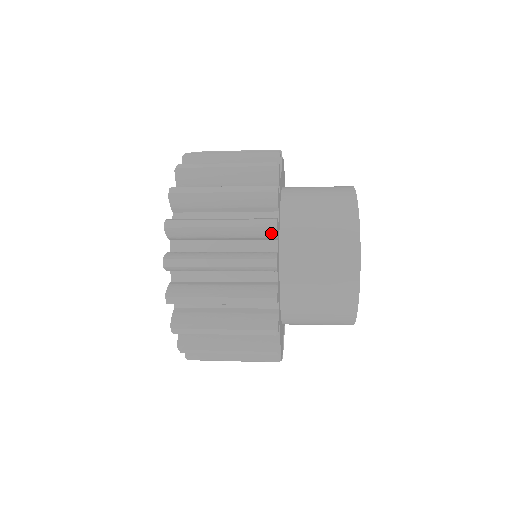
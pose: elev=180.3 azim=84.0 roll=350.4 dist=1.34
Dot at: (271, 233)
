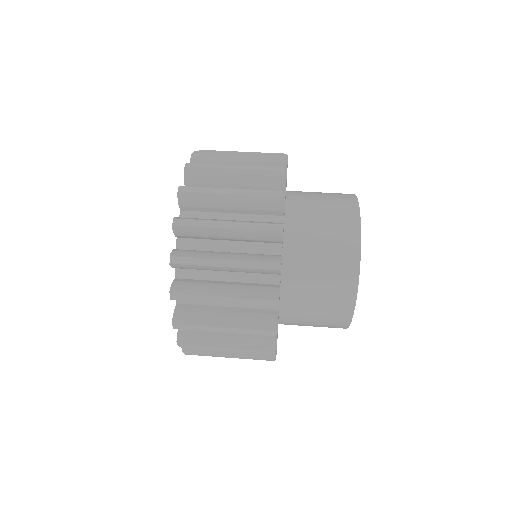
Dot at: occluded
